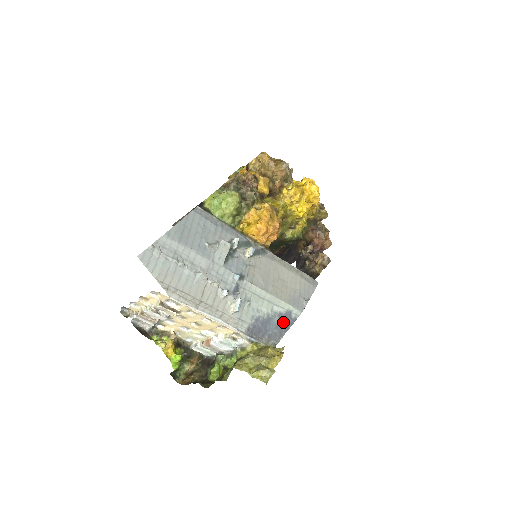
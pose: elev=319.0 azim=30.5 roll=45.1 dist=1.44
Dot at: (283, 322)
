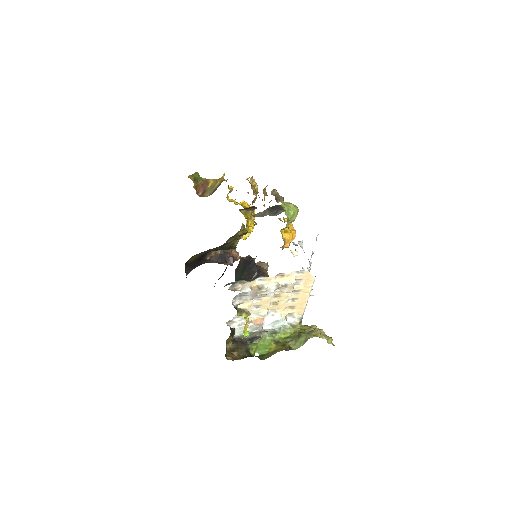
Dot at: occluded
